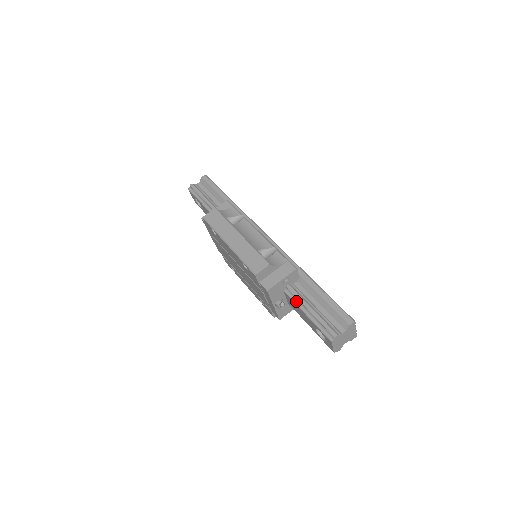
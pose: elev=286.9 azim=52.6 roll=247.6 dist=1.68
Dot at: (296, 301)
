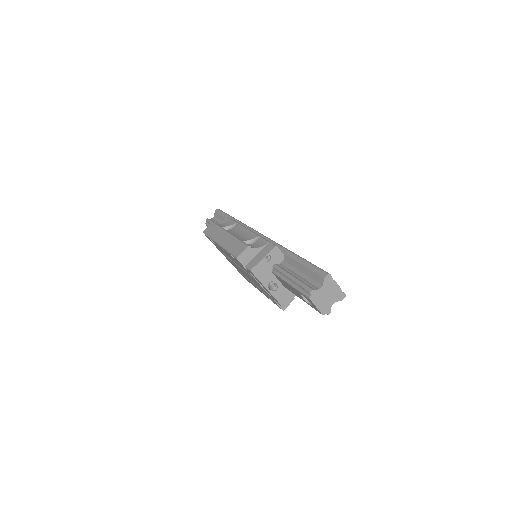
Dot at: (281, 275)
